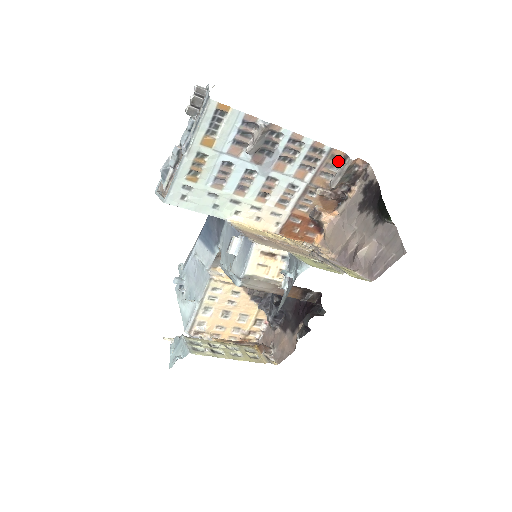
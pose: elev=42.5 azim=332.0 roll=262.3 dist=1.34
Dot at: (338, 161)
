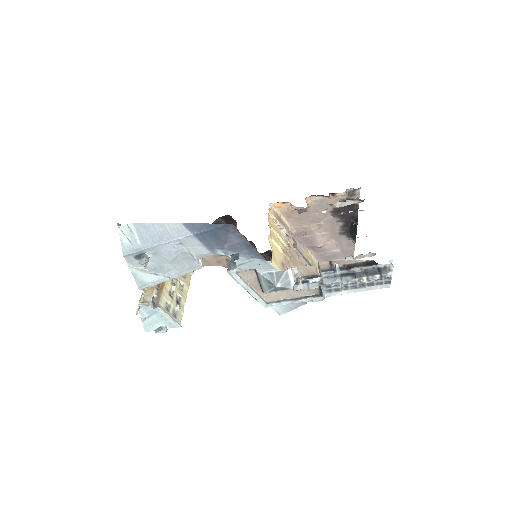
Dot at: (356, 201)
